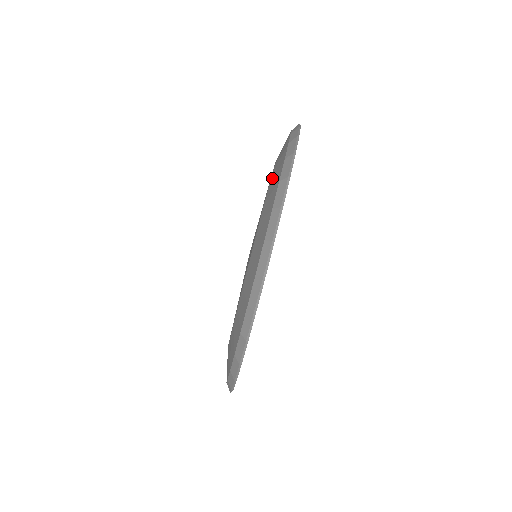
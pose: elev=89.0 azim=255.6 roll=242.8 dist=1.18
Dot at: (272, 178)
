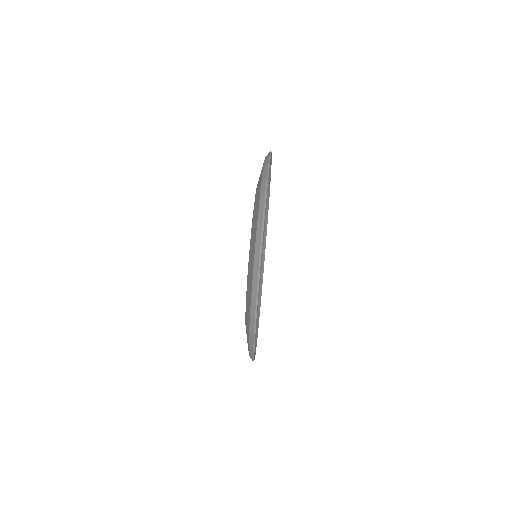
Dot at: (252, 224)
